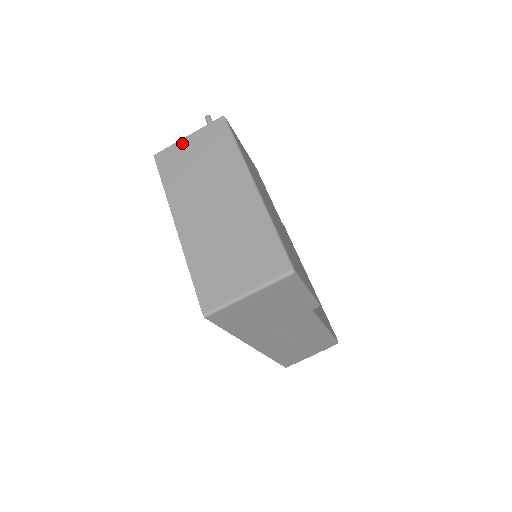
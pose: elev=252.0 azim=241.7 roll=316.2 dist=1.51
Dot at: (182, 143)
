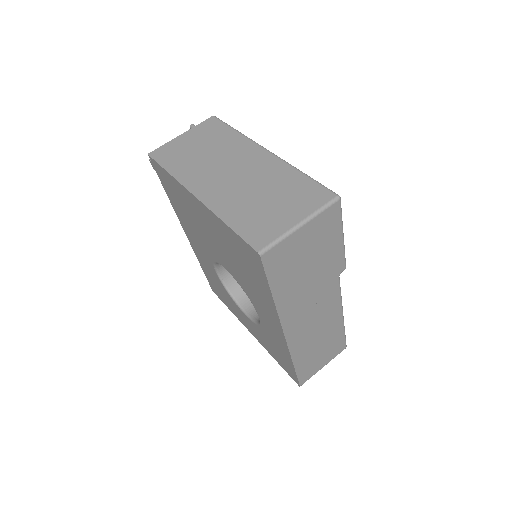
Dot at: (177, 140)
